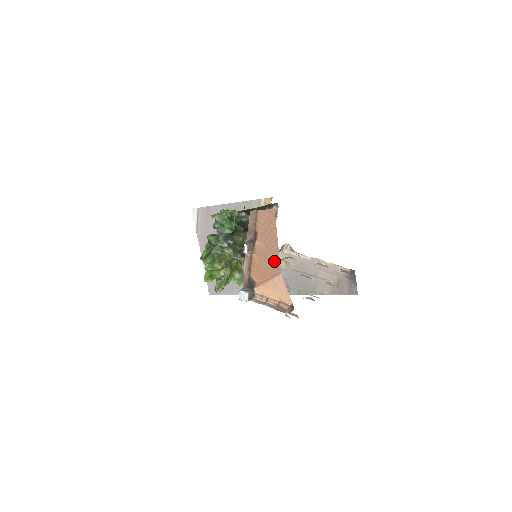
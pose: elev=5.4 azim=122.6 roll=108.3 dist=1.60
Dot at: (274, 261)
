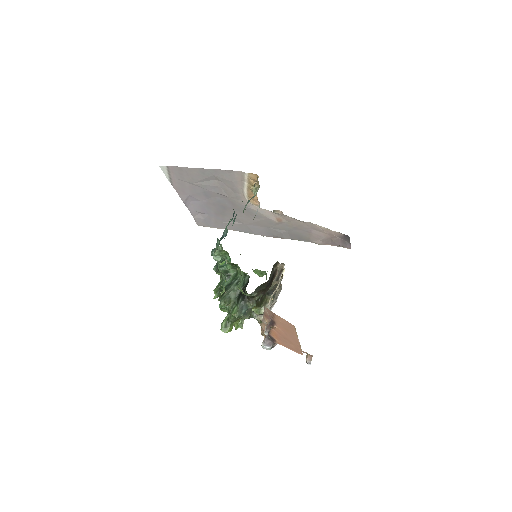
Dot at: (296, 346)
